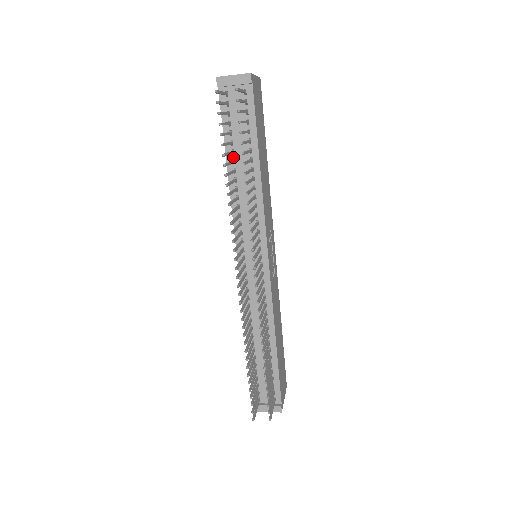
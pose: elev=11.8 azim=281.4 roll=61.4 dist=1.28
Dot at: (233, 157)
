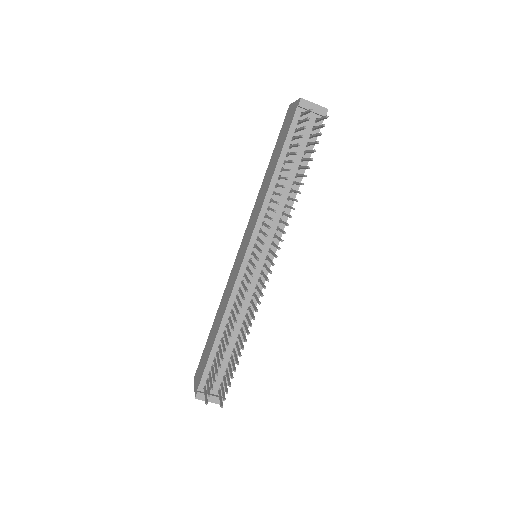
Dot at: (283, 166)
